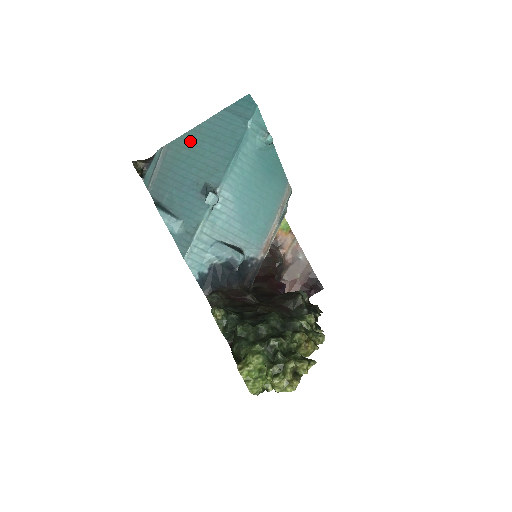
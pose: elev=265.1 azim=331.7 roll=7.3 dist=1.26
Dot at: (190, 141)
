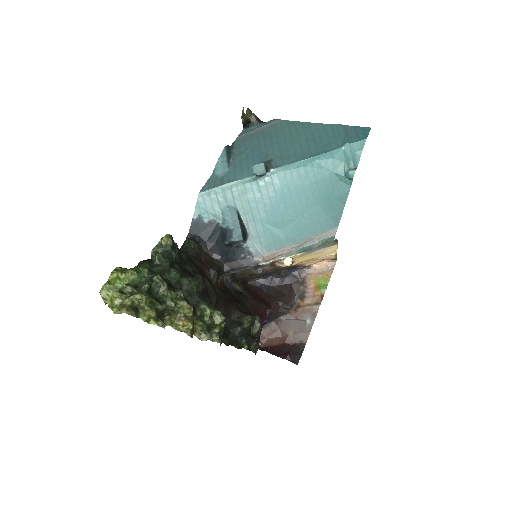
Dot at: (298, 128)
